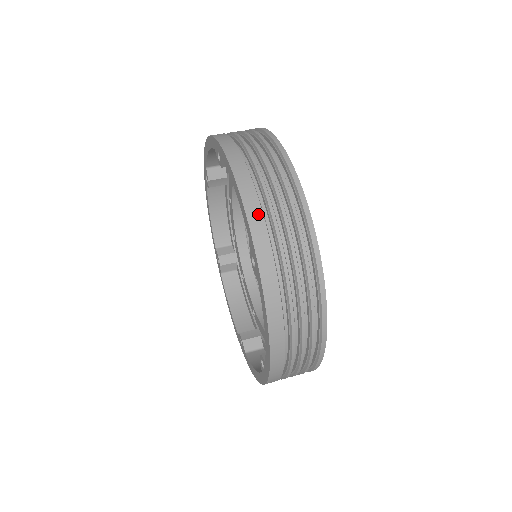
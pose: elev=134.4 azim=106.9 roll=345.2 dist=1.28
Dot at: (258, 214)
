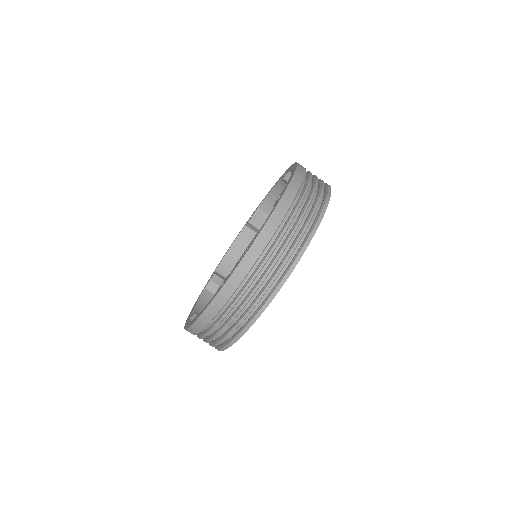
Dot at: (246, 269)
